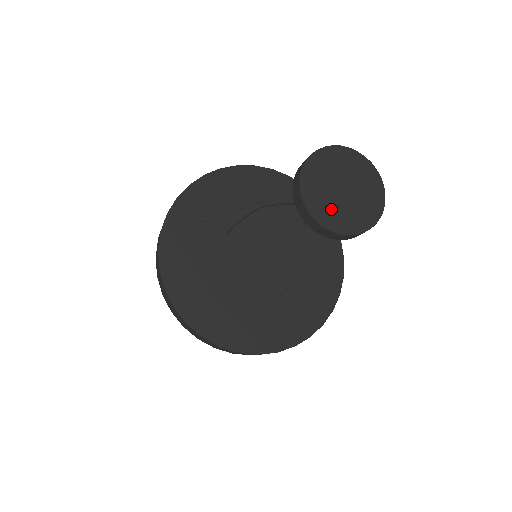
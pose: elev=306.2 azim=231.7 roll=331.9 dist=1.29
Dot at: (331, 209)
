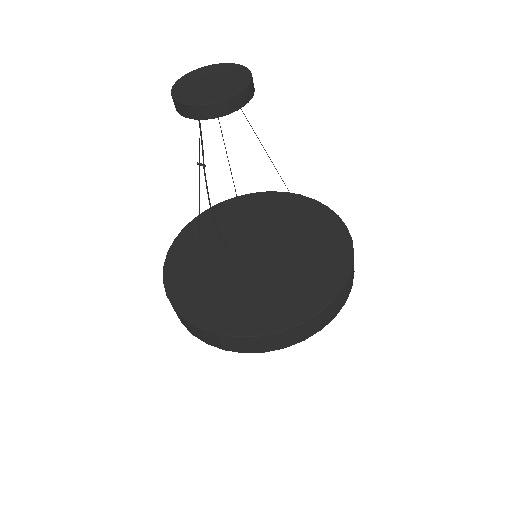
Dot at: (197, 95)
